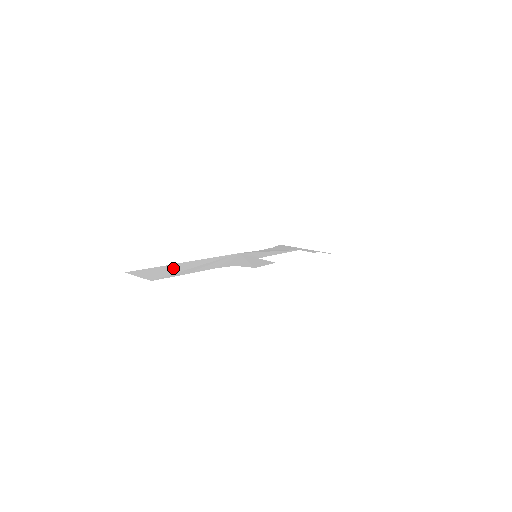
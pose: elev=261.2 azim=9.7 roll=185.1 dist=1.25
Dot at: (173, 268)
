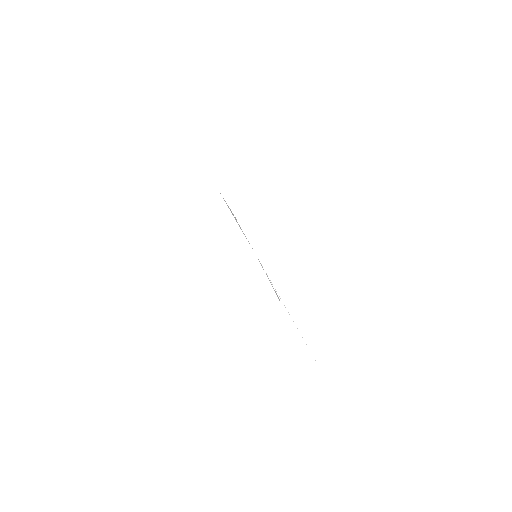
Dot at: occluded
